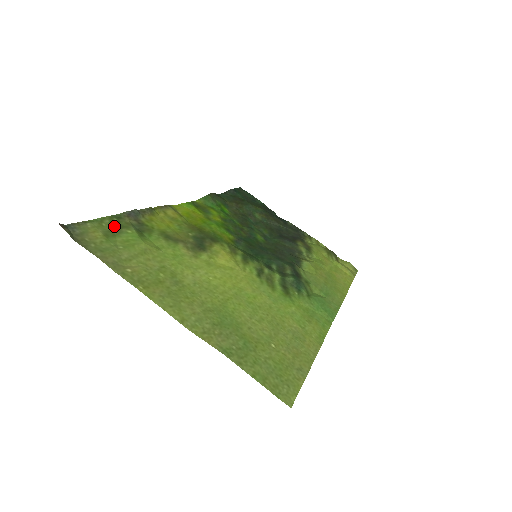
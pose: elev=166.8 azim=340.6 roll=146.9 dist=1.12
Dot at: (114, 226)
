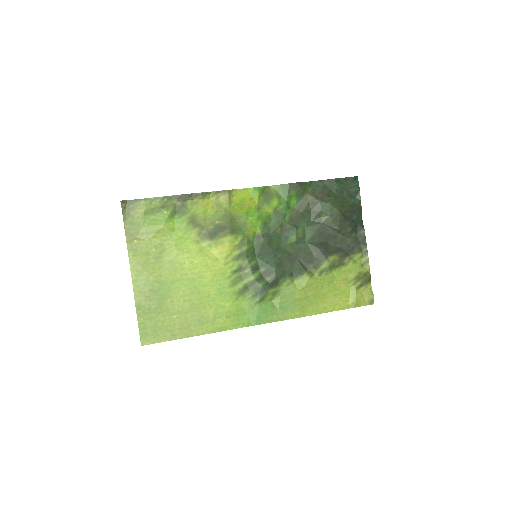
Dot at: (160, 205)
